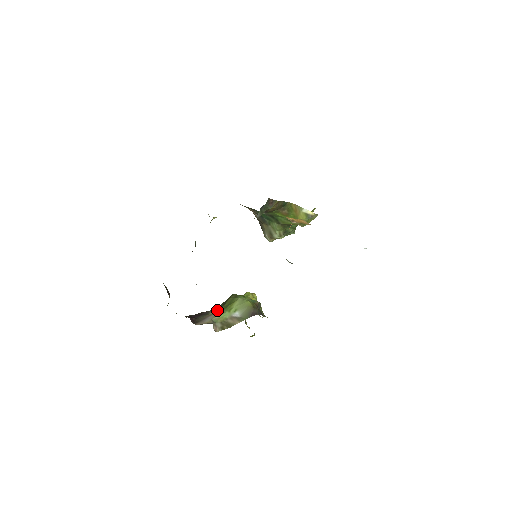
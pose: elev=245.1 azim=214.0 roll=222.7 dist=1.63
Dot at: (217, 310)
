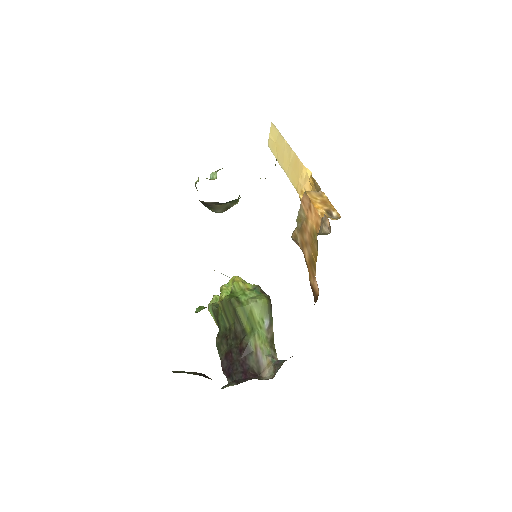
Dot at: (252, 339)
